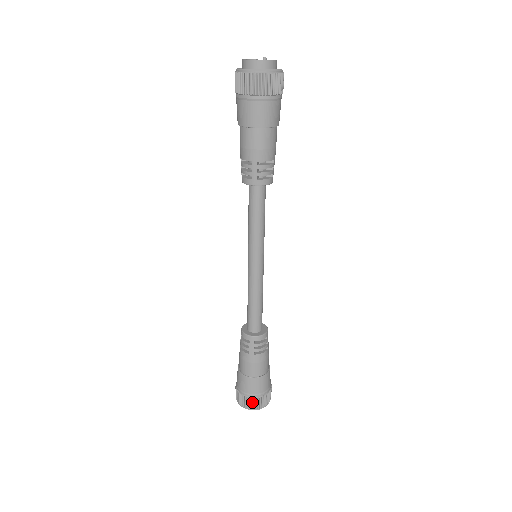
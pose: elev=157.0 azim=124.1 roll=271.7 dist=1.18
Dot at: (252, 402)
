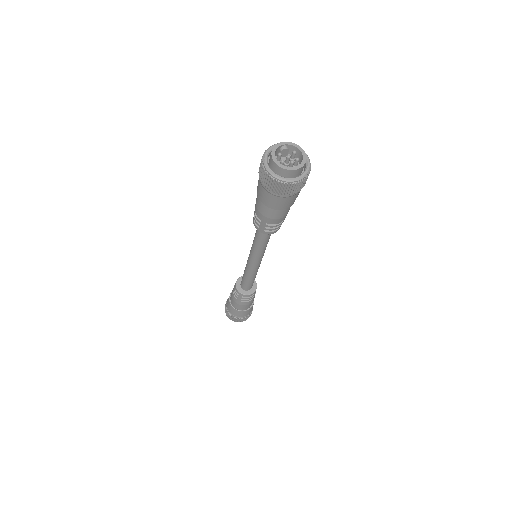
Dot at: (234, 319)
